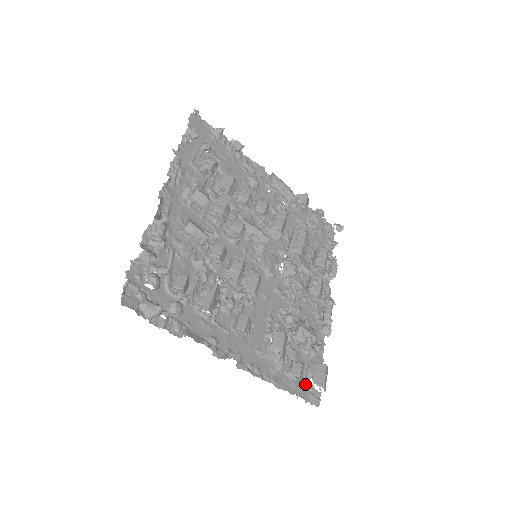
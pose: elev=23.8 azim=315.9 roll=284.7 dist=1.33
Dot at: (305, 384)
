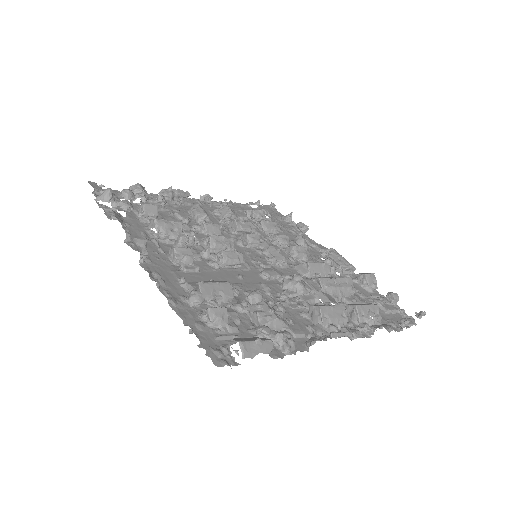
Dot at: (219, 340)
